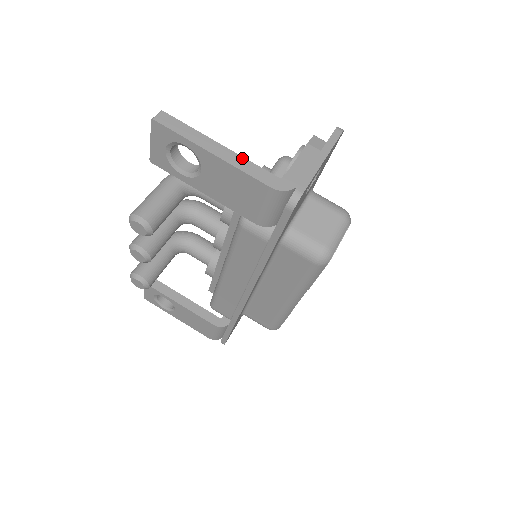
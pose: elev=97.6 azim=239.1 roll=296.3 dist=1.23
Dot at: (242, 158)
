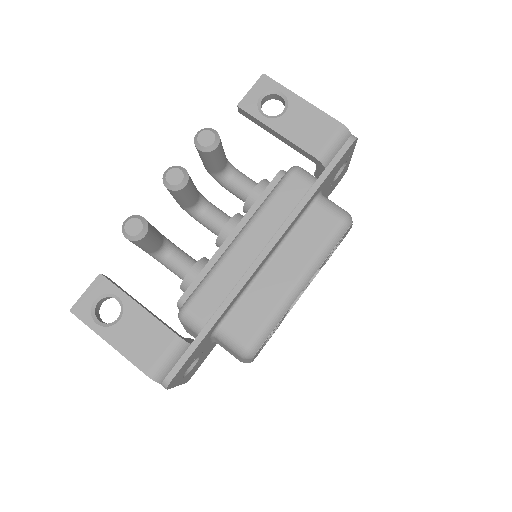
Dot at: occluded
